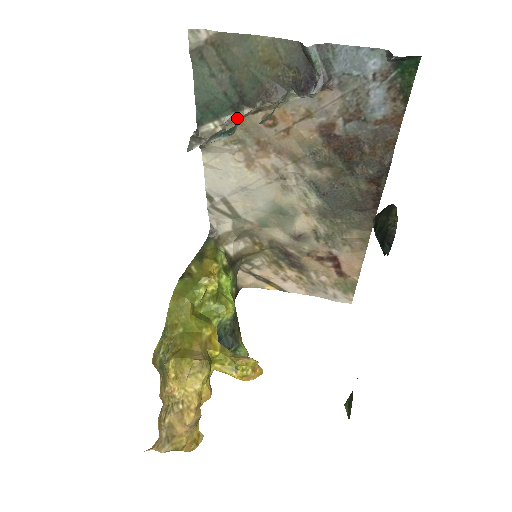
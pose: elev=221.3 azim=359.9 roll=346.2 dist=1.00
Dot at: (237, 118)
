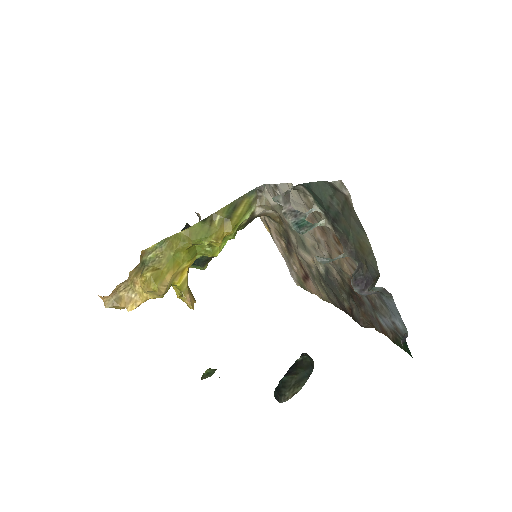
Dot at: (322, 217)
